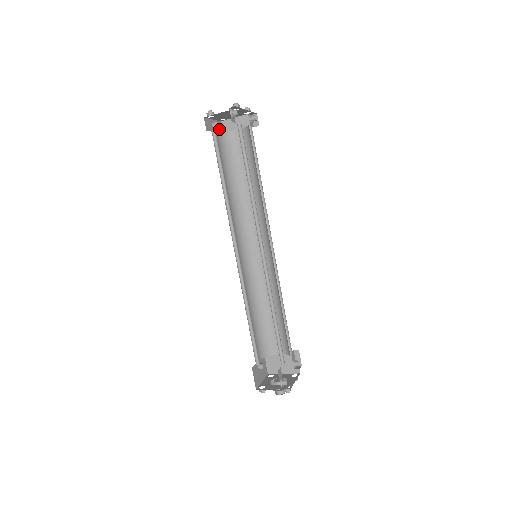
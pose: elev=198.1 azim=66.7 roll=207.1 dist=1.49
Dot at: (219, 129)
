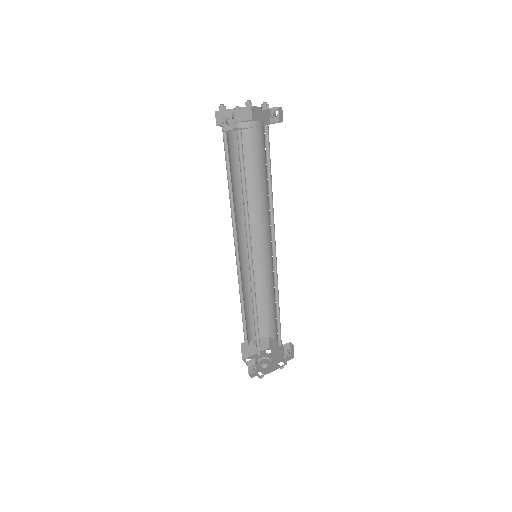
Dot at: (245, 116)
